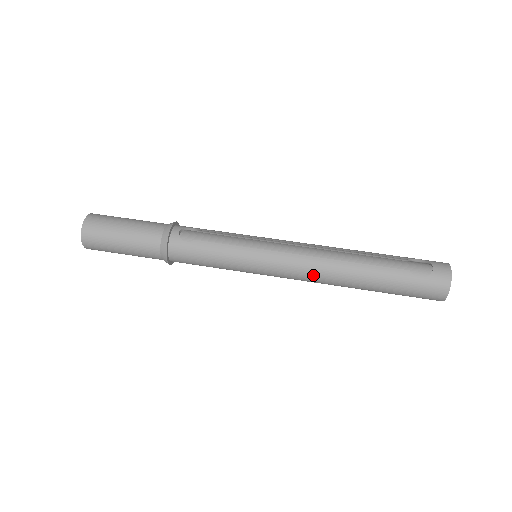
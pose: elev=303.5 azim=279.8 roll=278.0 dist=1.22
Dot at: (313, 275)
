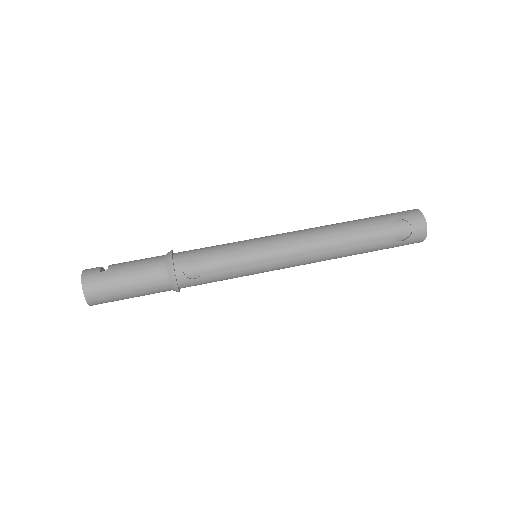
Dot at: occluded
